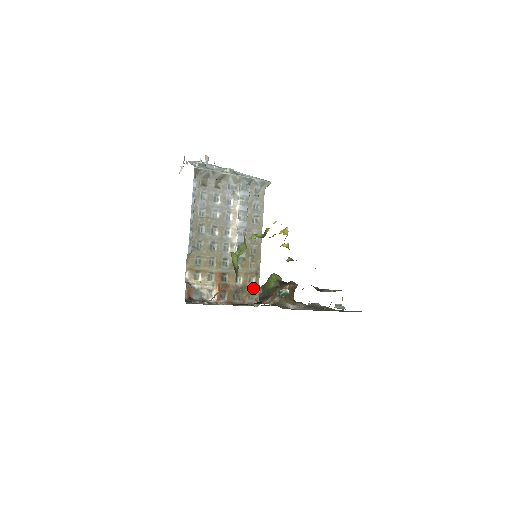
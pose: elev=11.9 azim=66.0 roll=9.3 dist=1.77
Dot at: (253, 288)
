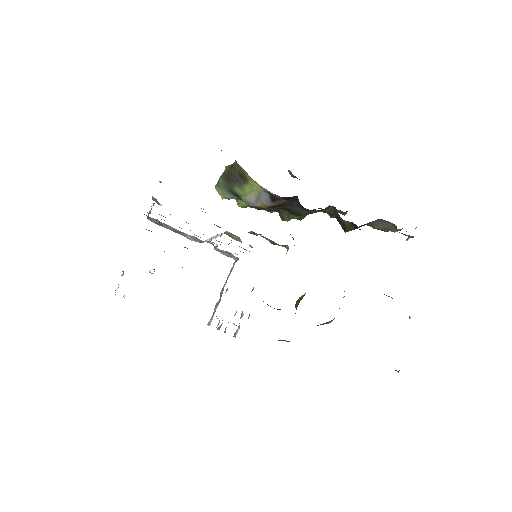
Dot at: occluded
